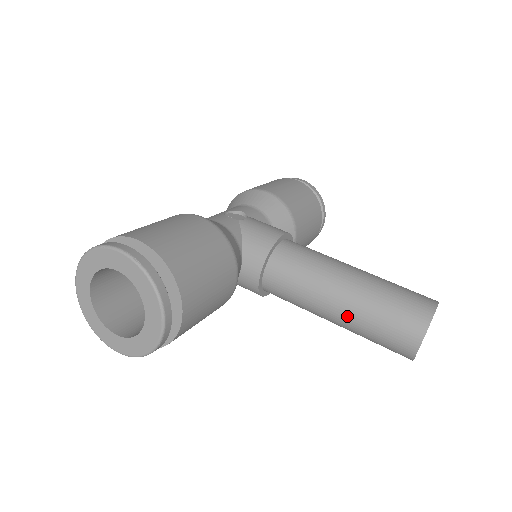
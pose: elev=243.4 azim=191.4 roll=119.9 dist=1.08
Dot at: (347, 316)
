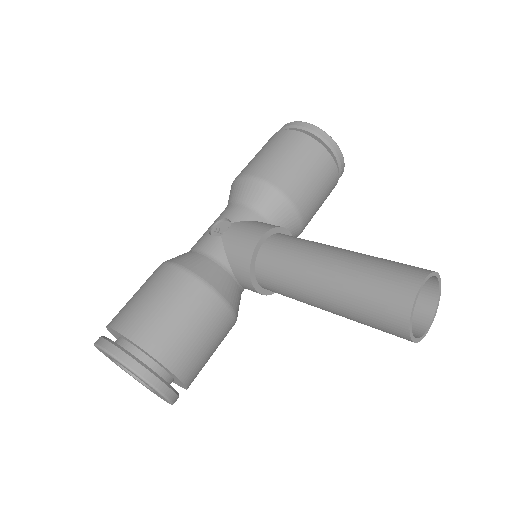
Dot at: (337, 313)
